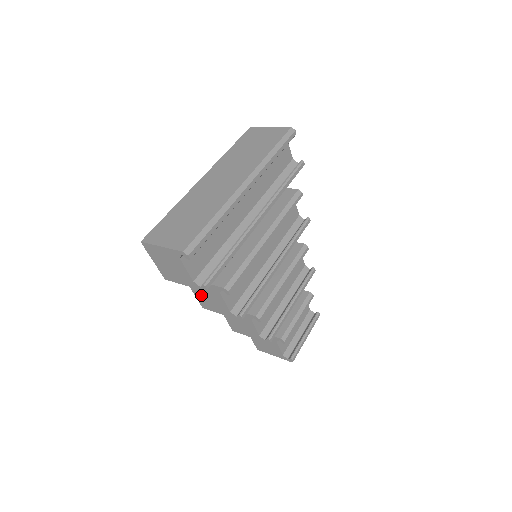
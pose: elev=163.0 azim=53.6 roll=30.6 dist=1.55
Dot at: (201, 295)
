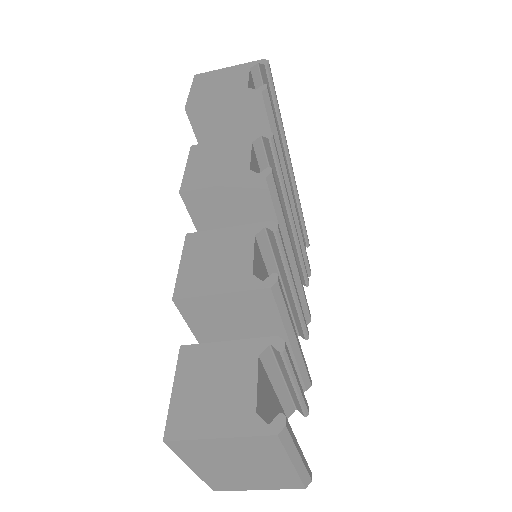
Dot at: (202, 164)
